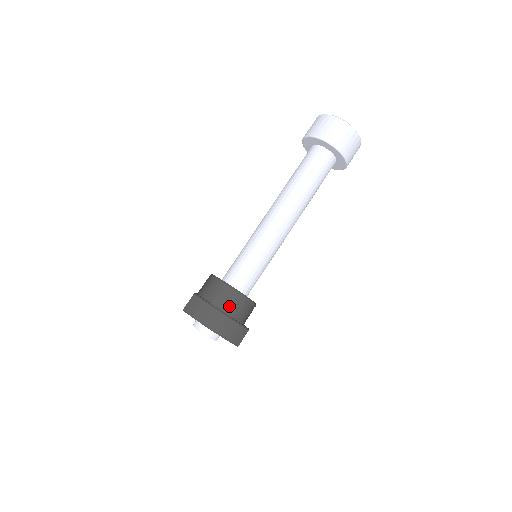
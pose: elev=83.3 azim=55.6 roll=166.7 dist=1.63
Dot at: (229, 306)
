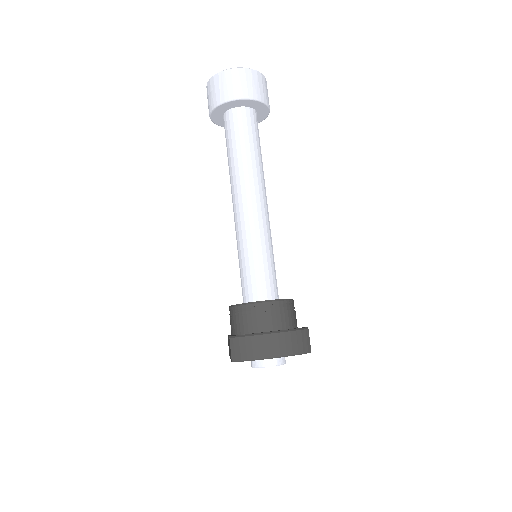
Dot at: (271, 322)
